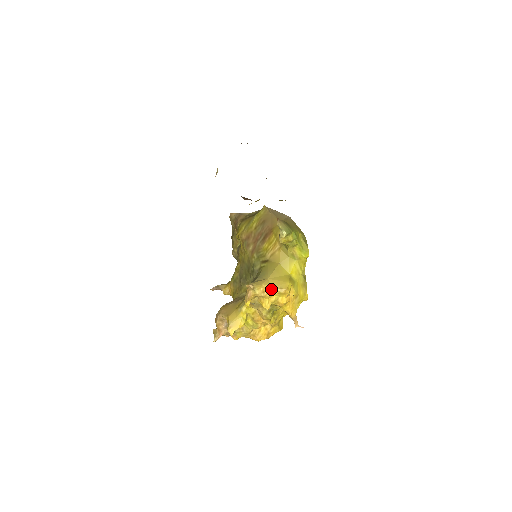
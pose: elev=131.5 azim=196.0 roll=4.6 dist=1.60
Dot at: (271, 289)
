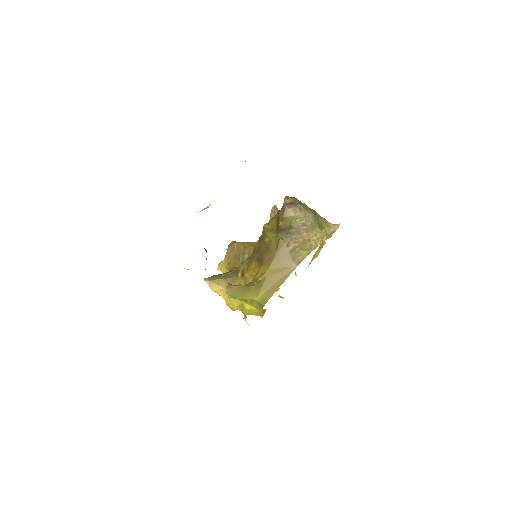
Dot at: (222, 296)
